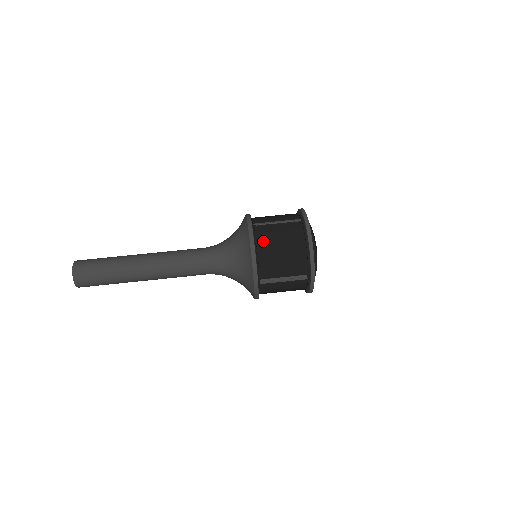
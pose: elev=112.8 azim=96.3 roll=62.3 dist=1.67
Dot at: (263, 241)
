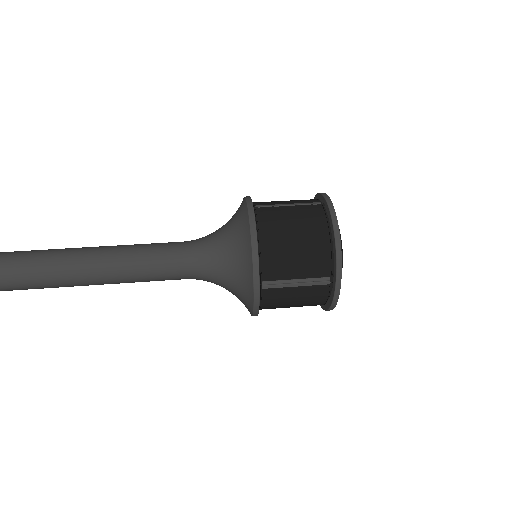
Dot at: (268, 226)
